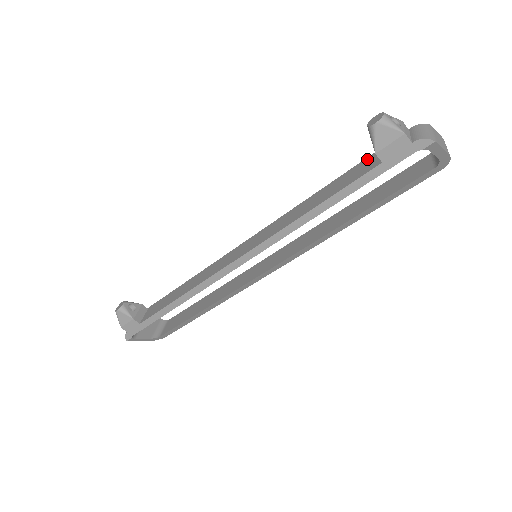
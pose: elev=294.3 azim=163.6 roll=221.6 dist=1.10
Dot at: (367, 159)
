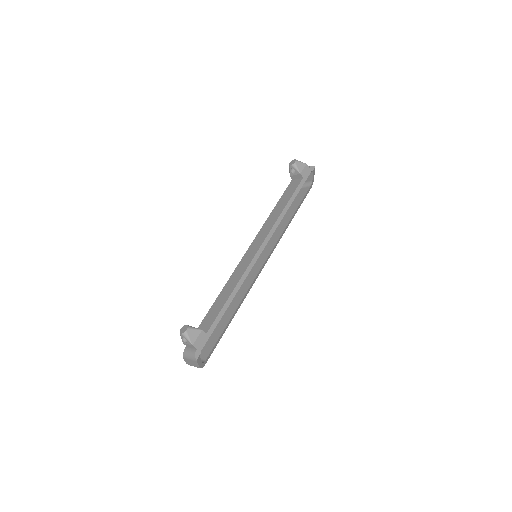
Dot at: (290, 185)
